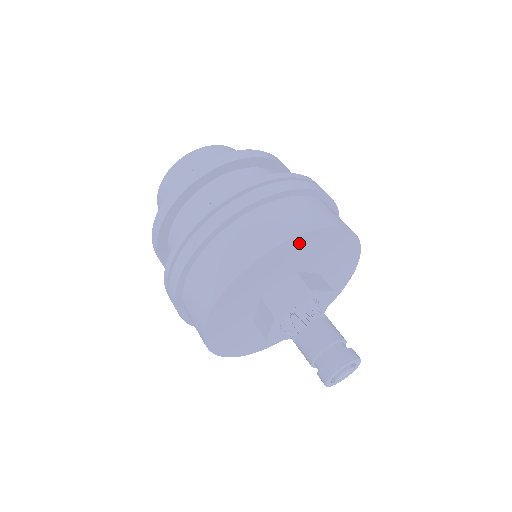
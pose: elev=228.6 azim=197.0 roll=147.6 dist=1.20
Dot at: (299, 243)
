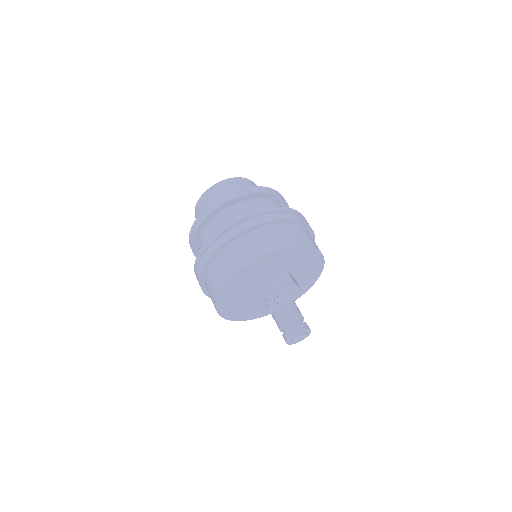
Dot at: (247, 270)
